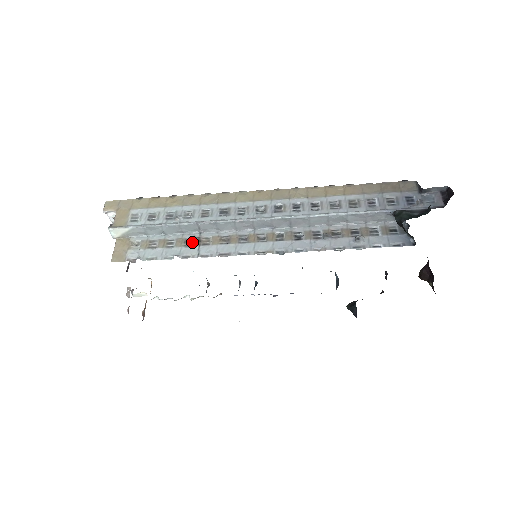
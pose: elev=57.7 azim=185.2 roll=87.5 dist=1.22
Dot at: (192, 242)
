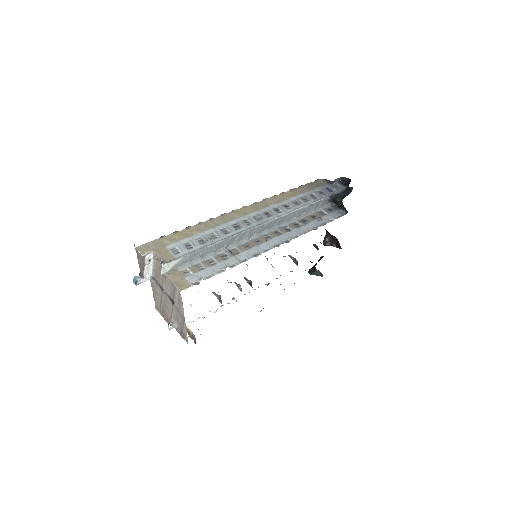
Dot at: (226, 255)
